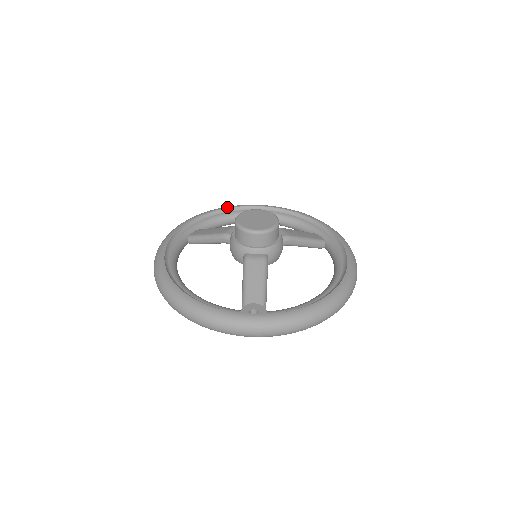
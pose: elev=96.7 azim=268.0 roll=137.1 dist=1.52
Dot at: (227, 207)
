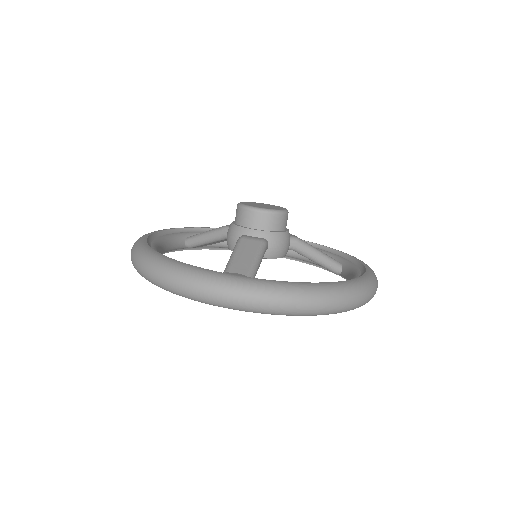
Dot at: occluded
